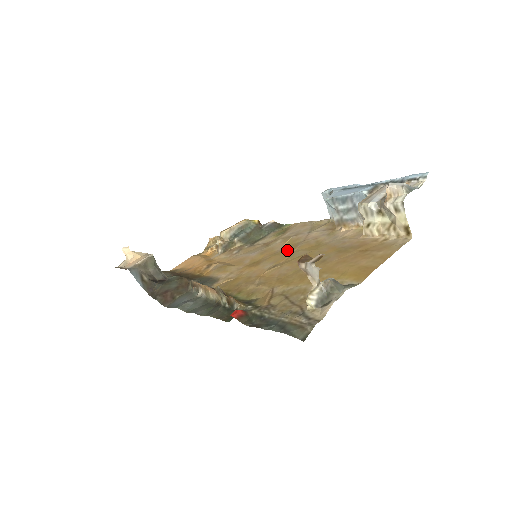
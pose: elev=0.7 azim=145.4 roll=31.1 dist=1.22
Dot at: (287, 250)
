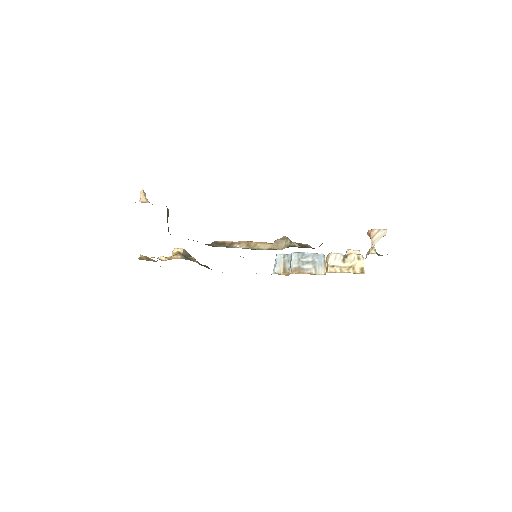
Dot at: occluded
